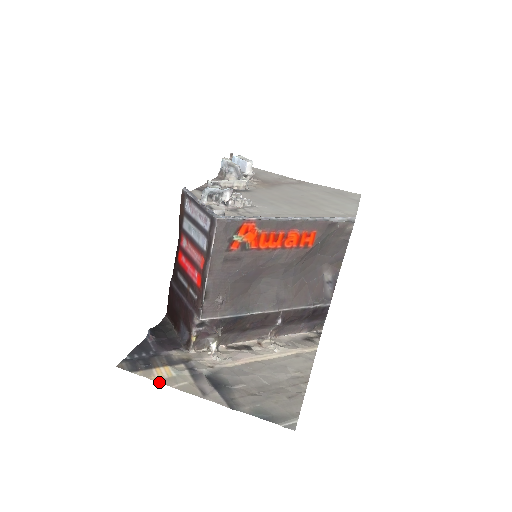
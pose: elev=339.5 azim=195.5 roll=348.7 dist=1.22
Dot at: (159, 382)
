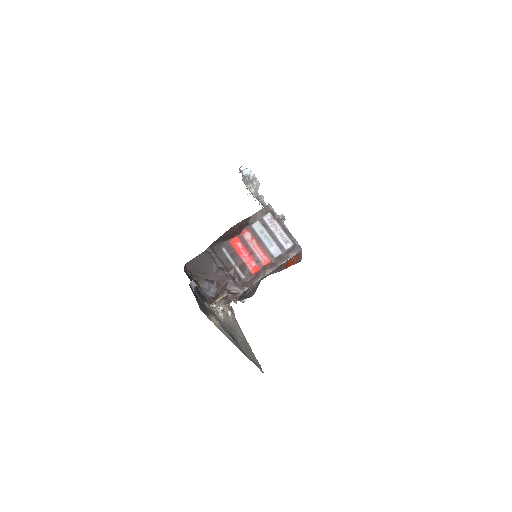
Dot at: (218, 328)
